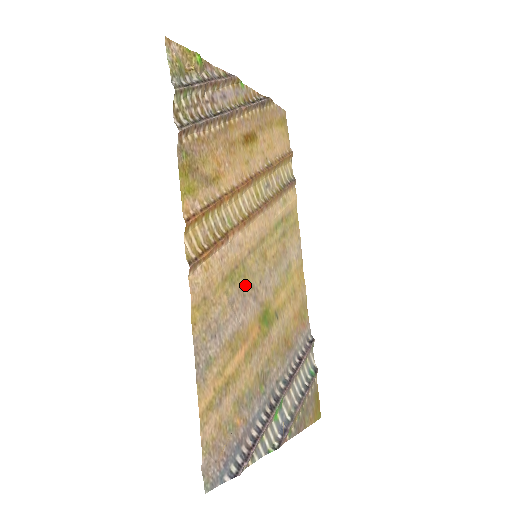
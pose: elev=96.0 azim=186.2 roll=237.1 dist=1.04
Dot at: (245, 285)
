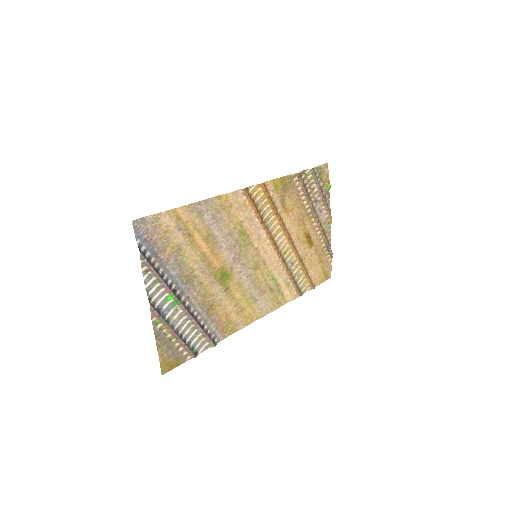
Dot at: (240, 247)
